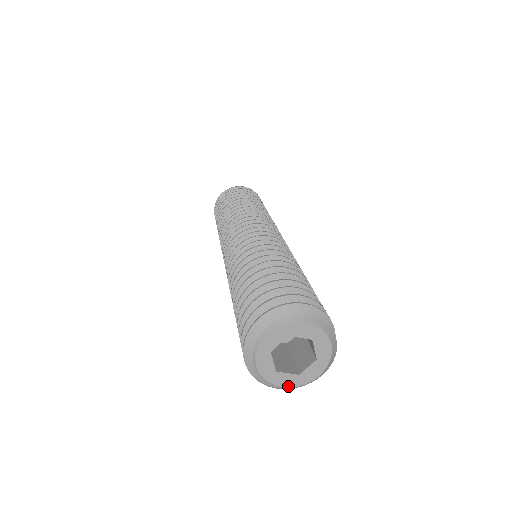
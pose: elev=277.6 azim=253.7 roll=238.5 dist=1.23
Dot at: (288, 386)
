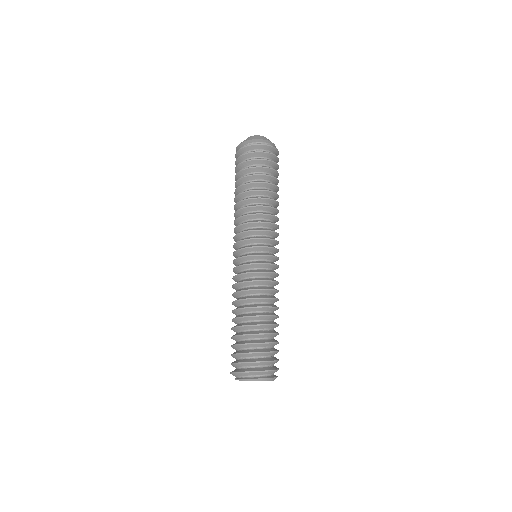
Dot at: occluded
